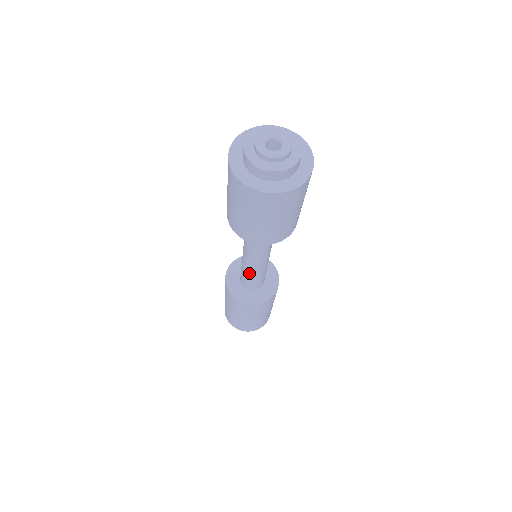
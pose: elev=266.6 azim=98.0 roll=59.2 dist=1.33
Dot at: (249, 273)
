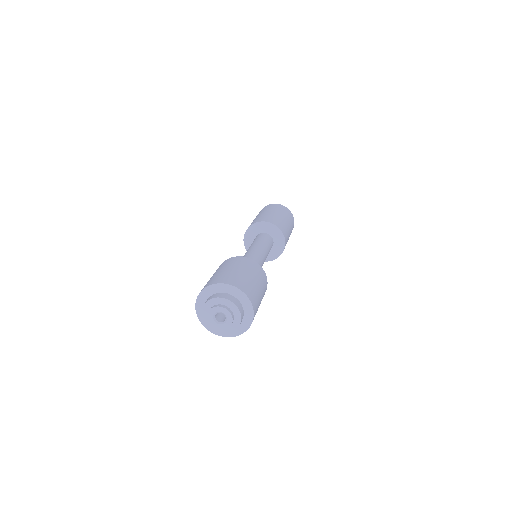
Dot at: occluded
